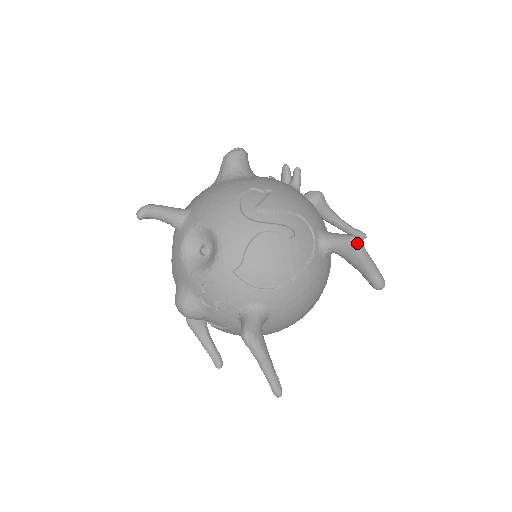
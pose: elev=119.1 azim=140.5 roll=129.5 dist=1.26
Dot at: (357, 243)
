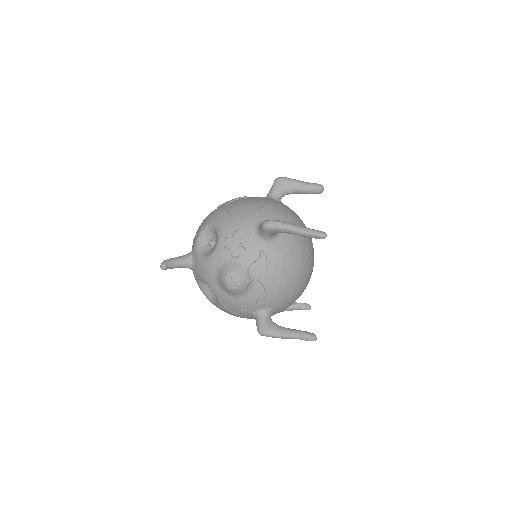
Dot at: (280, 177)
